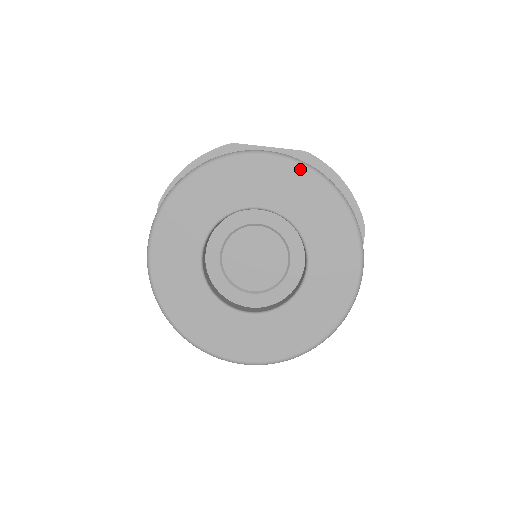
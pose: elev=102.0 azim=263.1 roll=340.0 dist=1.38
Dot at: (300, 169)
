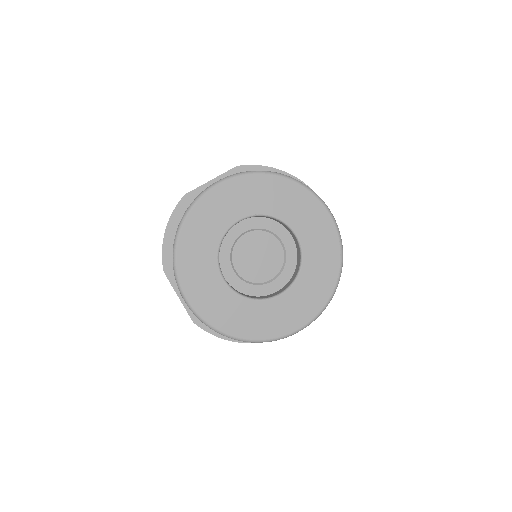
Dot at: (247, 178)
